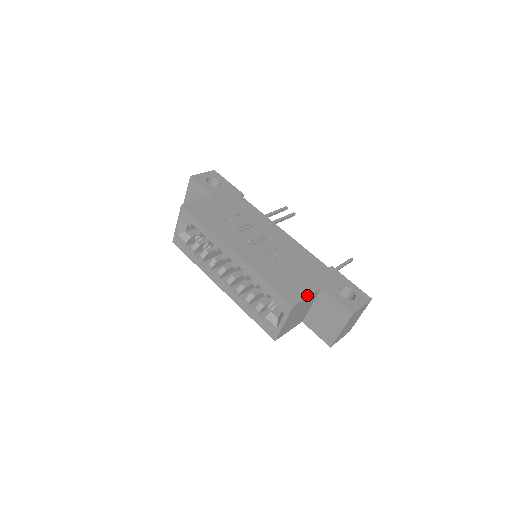
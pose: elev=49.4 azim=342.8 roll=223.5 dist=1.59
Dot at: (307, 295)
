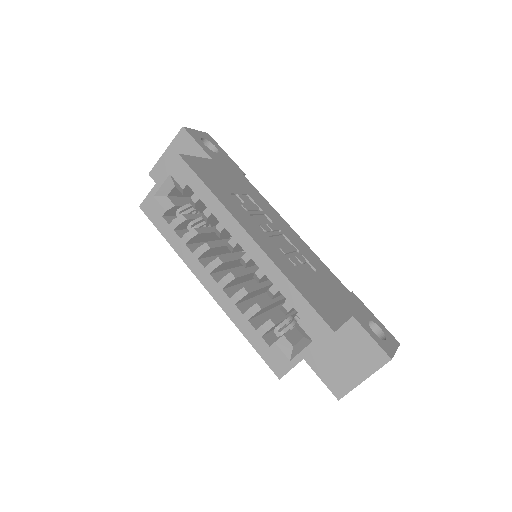
Dot at: (343, 321)
